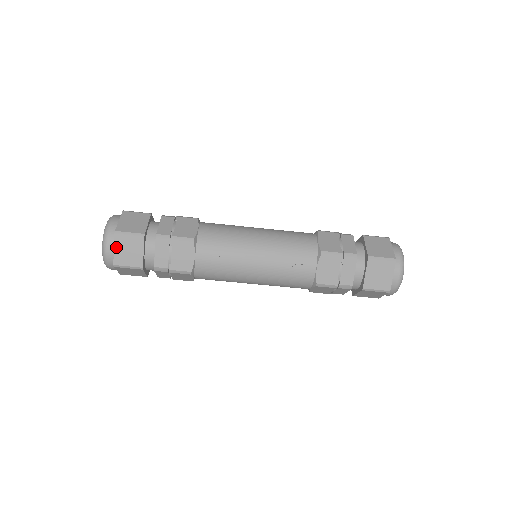
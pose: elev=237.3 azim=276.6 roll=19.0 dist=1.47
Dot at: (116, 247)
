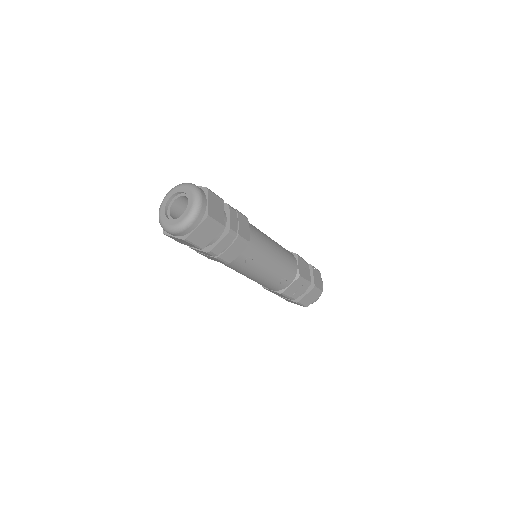
Dot at: (199, 227)
